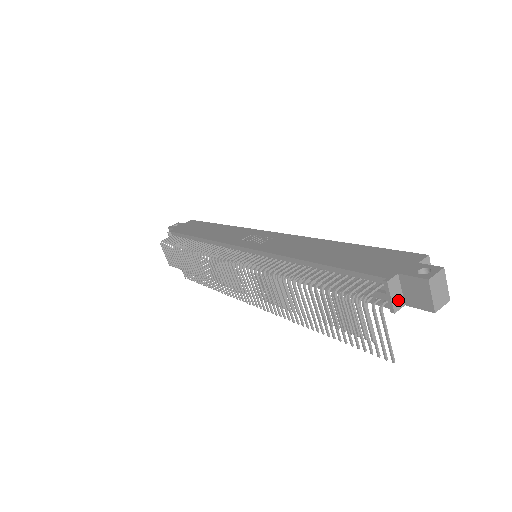
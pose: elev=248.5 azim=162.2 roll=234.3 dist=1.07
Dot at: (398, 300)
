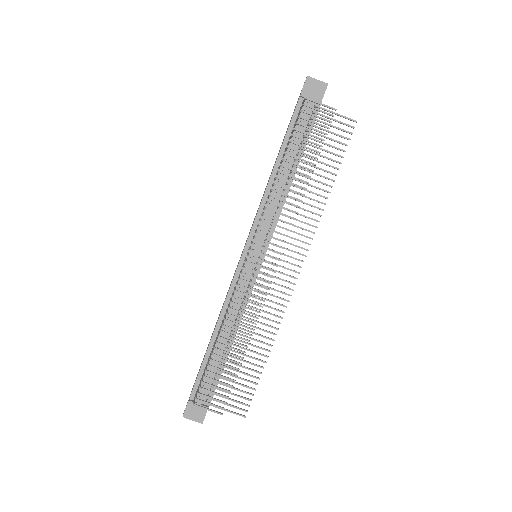
Dot at: (315, 100)
